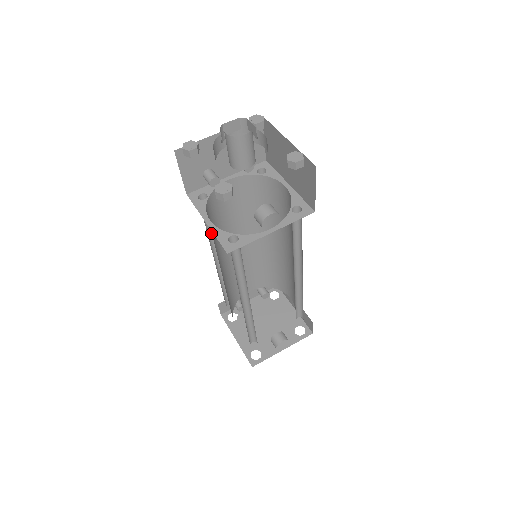
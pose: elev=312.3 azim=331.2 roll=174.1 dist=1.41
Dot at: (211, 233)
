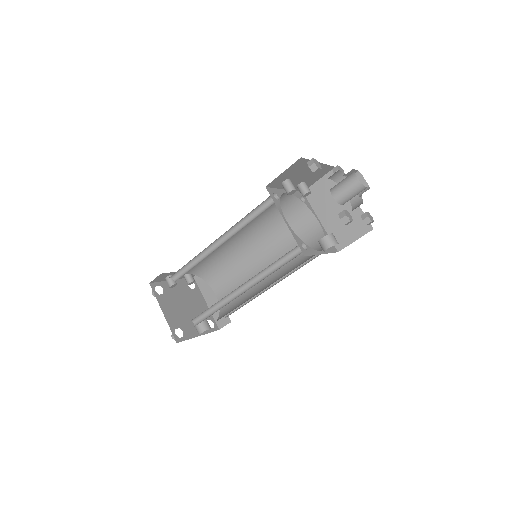
Dot at: (239, 221)
